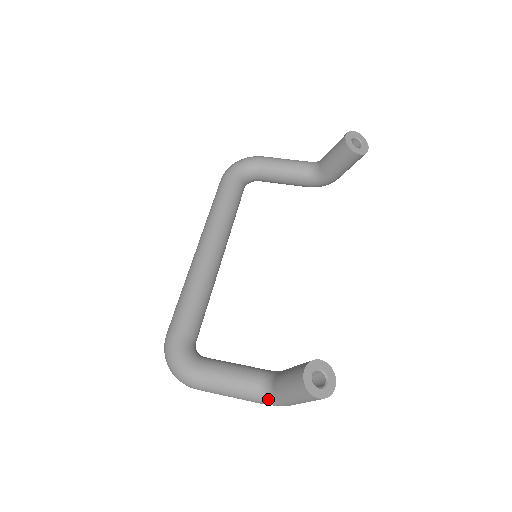
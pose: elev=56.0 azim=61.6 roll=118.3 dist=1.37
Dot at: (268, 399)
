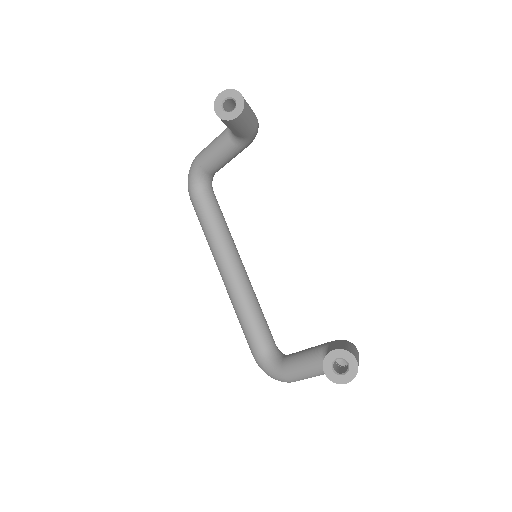
Dot at: occluded
